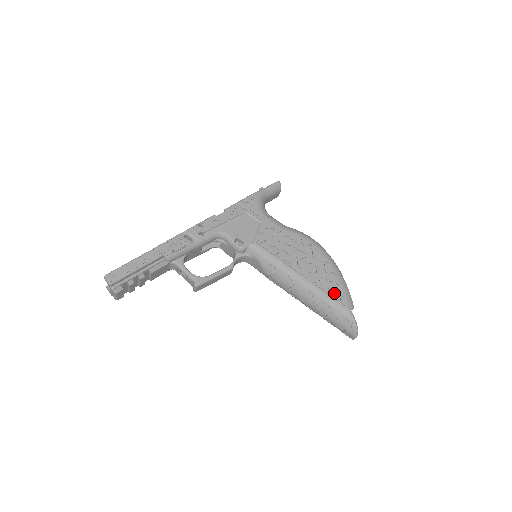
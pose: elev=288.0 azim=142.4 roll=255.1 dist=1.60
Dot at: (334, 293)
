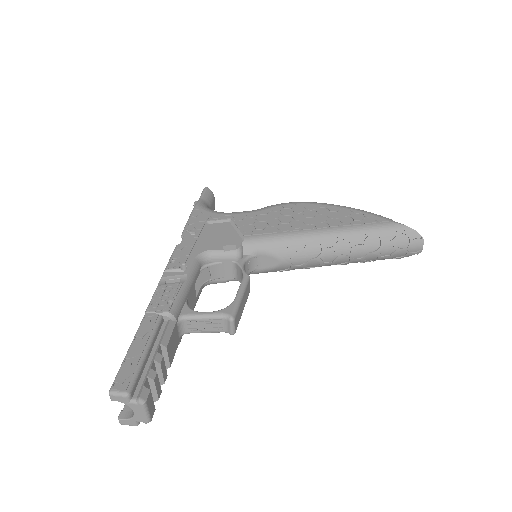
Dot at: (365, 220)
